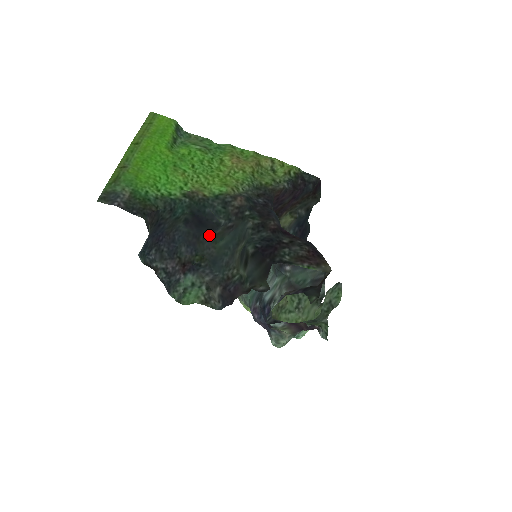
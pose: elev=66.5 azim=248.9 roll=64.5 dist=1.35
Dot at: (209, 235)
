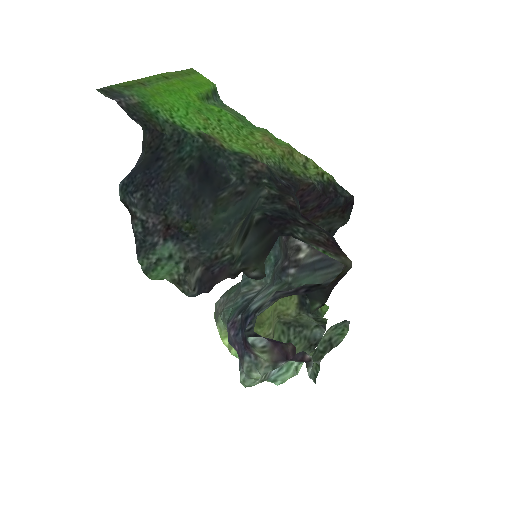
Dot at: (211, 199)
